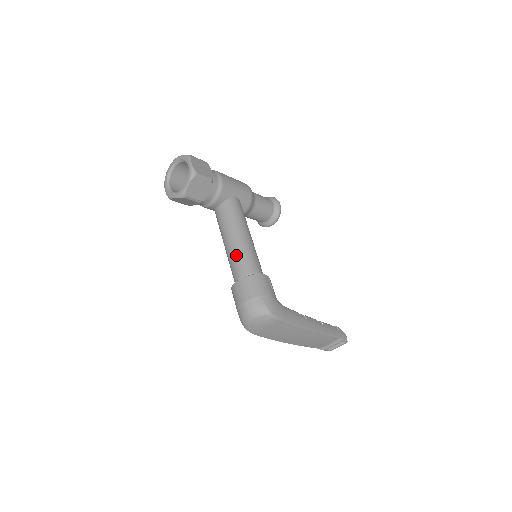
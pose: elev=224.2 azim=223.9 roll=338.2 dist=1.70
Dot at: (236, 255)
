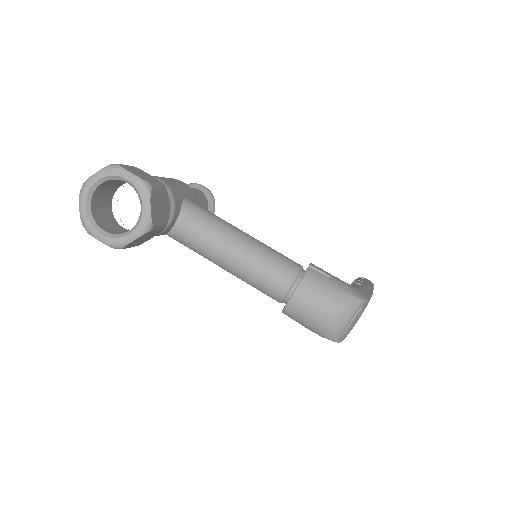
Dot at: (260, 265)
